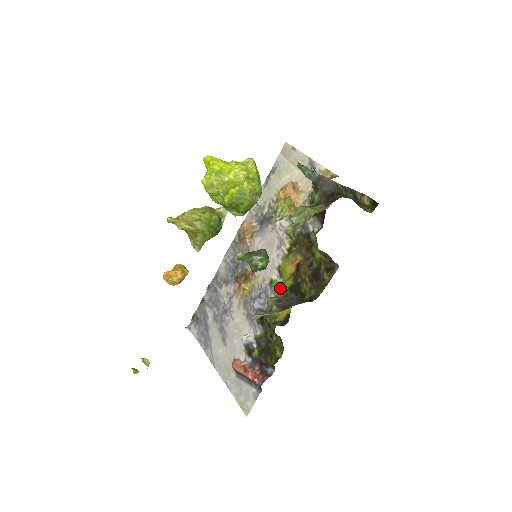
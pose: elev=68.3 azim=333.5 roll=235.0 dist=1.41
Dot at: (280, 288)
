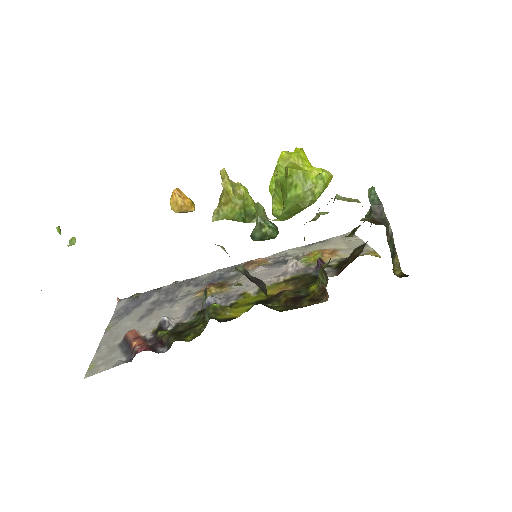
Dot at: (247, 299)
